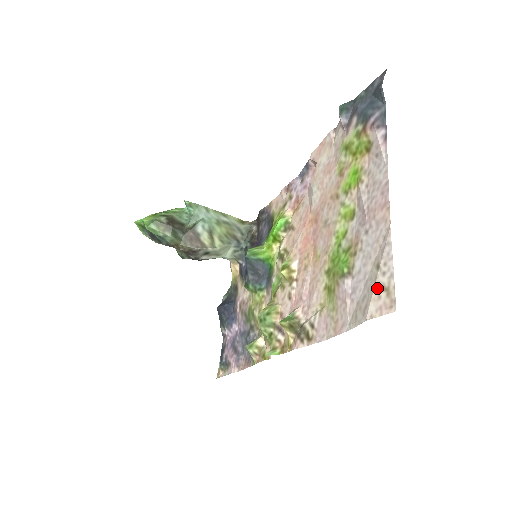
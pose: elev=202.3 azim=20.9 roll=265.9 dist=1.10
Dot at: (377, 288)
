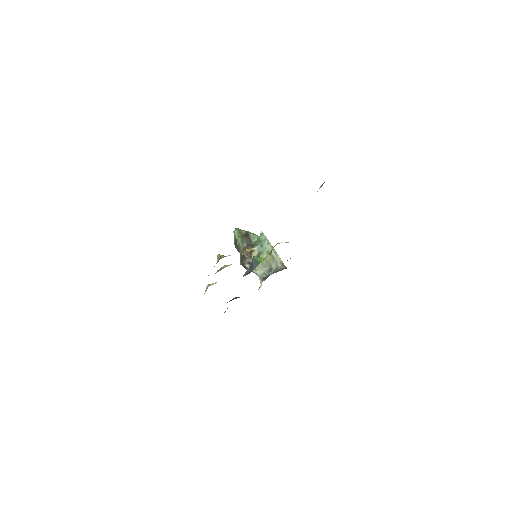
Dot at: occluded
